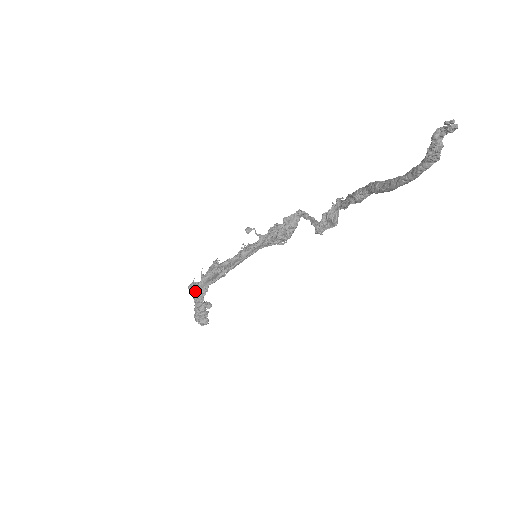
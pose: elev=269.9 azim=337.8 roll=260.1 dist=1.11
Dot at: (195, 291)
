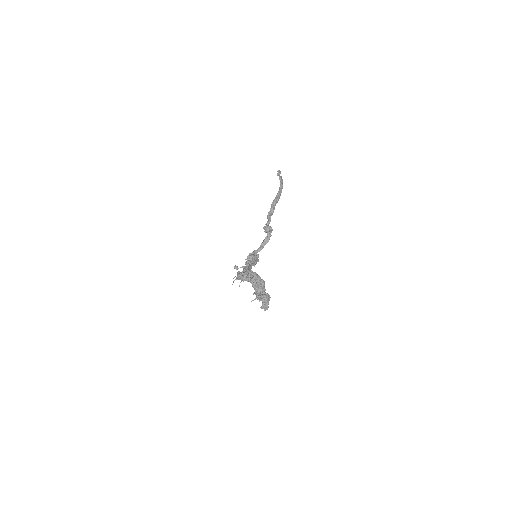
Dot at: (246, 274)
